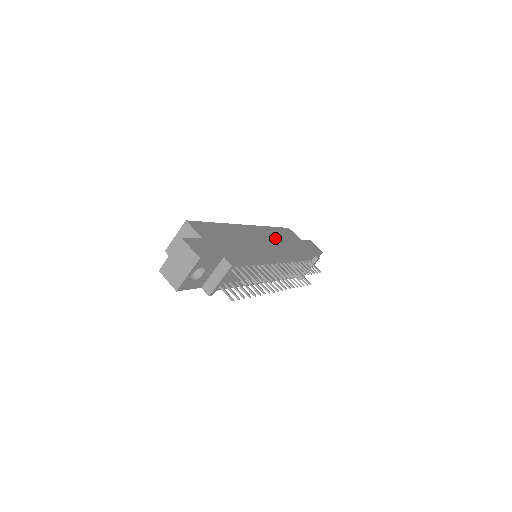
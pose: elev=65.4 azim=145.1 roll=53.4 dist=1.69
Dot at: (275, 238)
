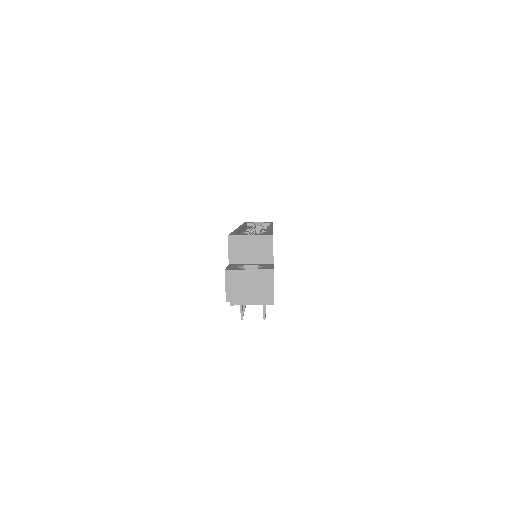
Dot at: occluded
